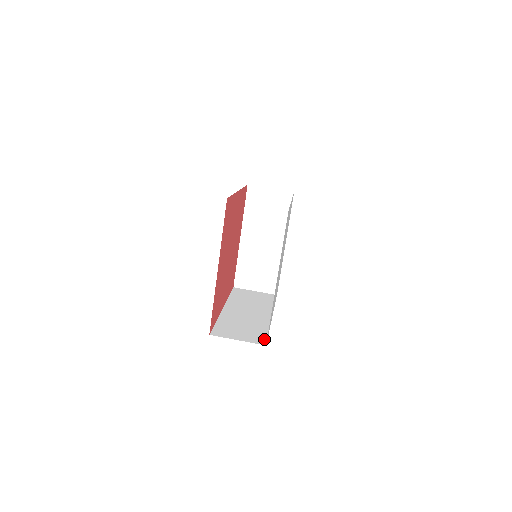
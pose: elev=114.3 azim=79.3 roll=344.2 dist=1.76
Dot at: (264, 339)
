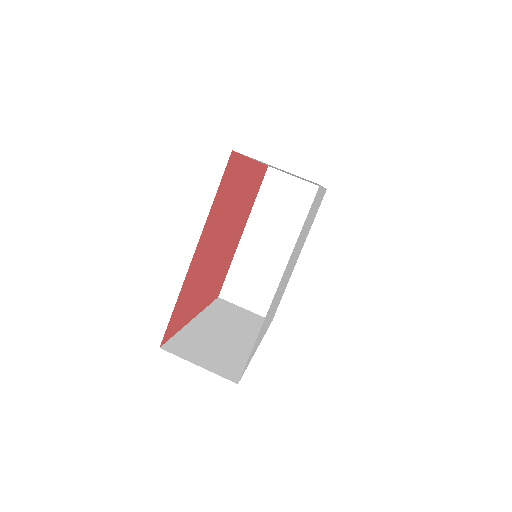
Dot at: (238, 374)
